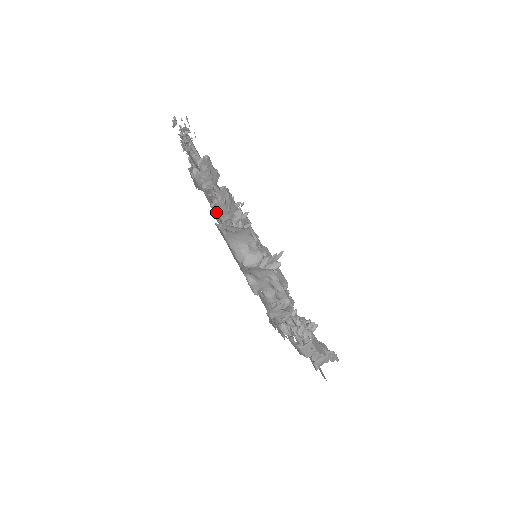
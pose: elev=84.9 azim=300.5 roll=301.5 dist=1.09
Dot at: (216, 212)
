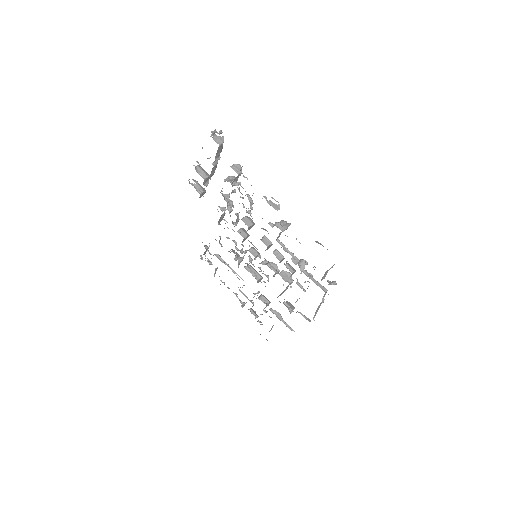
Dot at: (198, 173)
